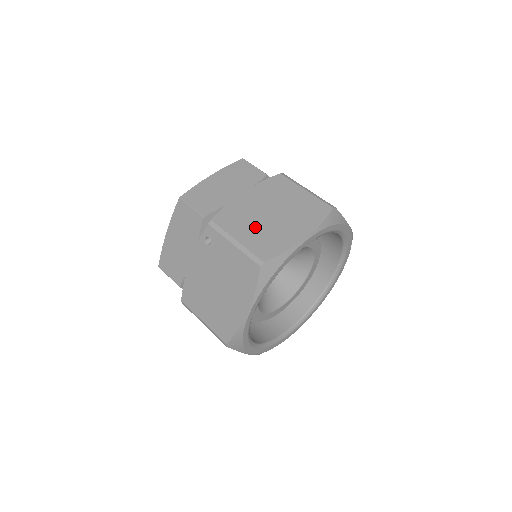
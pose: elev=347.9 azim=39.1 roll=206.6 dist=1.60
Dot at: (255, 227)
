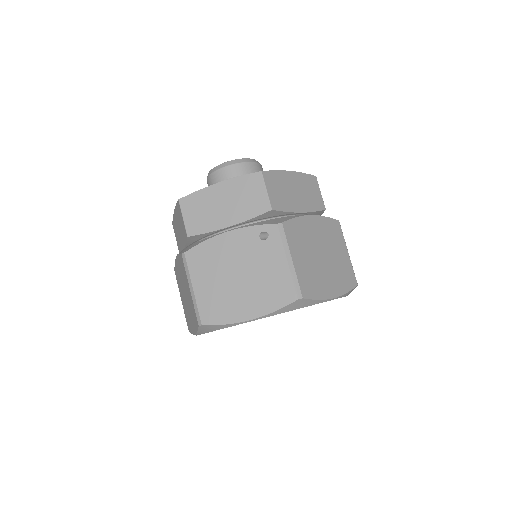
Dot at: (308, 258)
